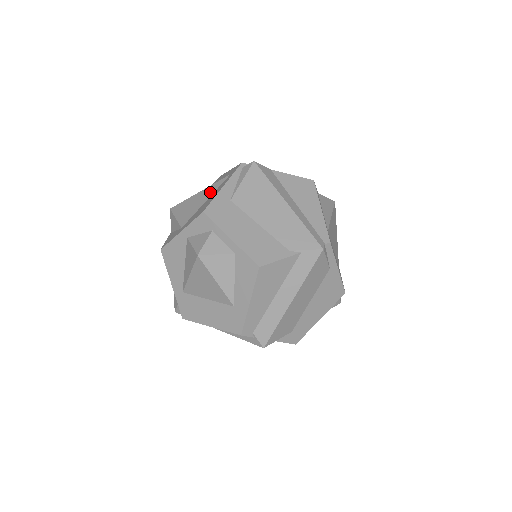
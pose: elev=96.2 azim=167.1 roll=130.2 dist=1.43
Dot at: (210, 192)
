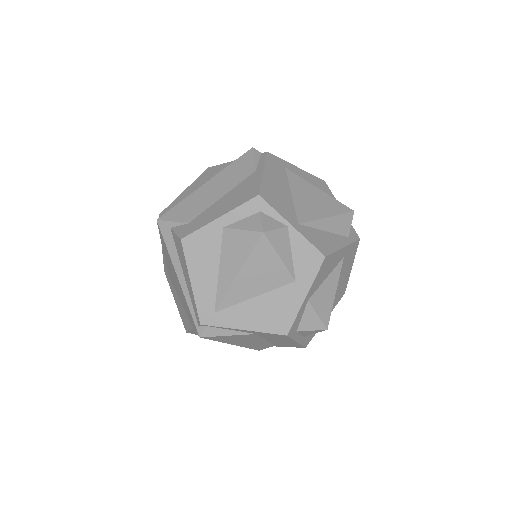
Dot at: occluded
